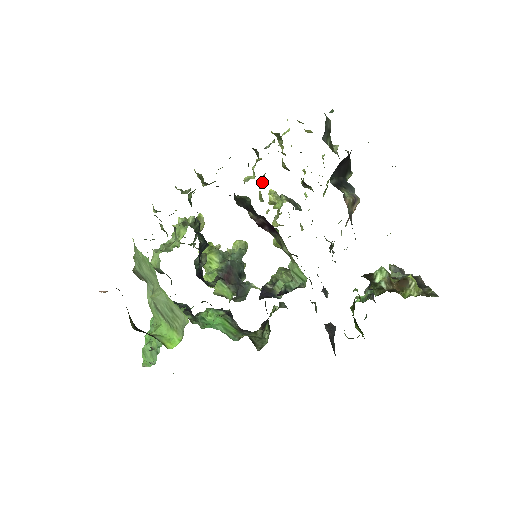
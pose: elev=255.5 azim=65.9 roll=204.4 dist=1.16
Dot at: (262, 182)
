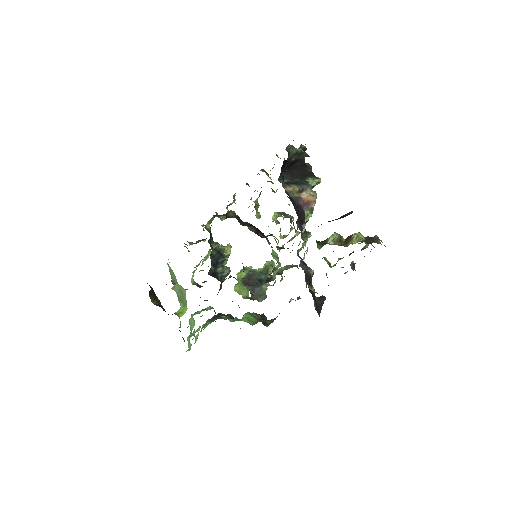
Dot at: (258, 205)
